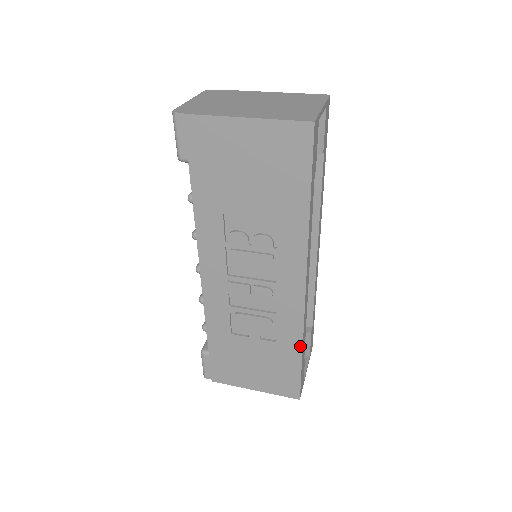
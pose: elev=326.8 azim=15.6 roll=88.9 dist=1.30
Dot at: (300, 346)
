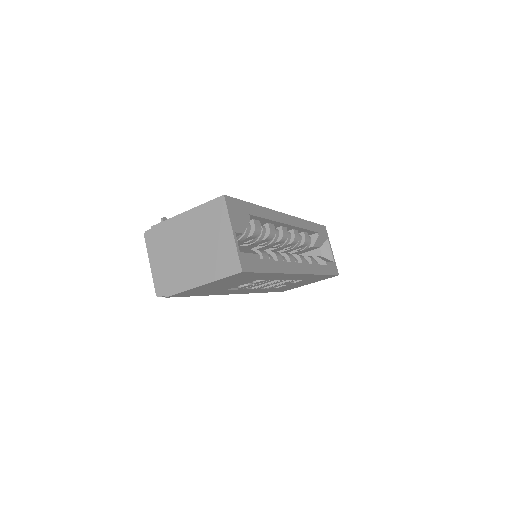
Dot at: (320, 275)
